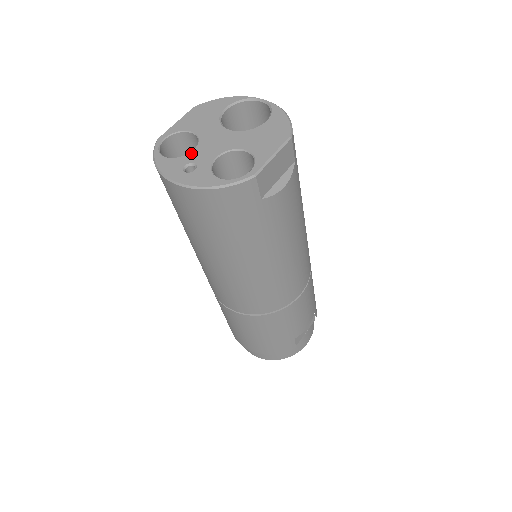
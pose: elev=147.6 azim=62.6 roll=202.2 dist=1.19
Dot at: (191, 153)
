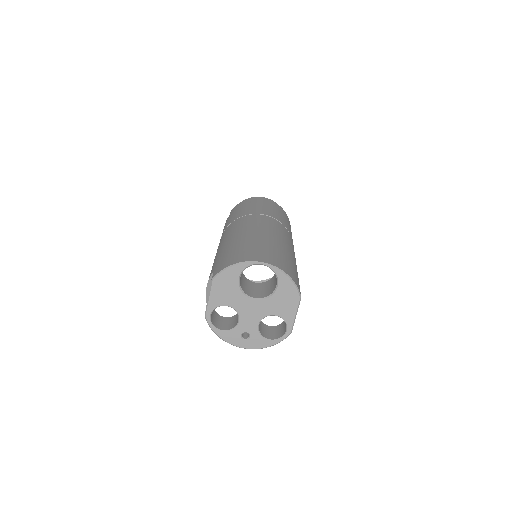
Dot at: (239, 325)
